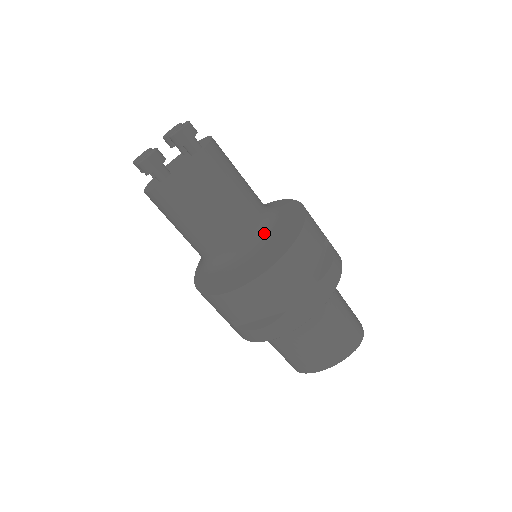
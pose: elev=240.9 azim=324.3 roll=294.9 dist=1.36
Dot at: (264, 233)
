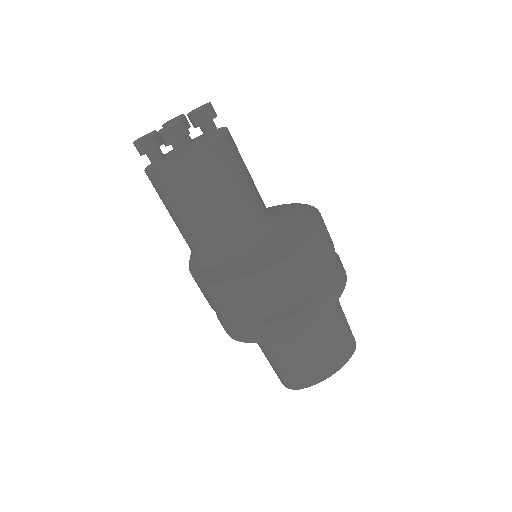
Dot at: (276, 223)
